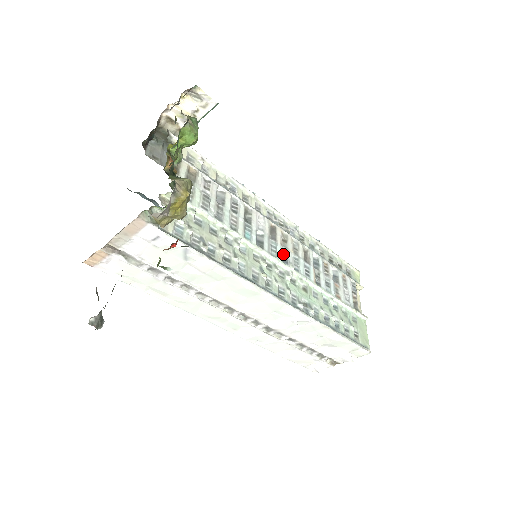
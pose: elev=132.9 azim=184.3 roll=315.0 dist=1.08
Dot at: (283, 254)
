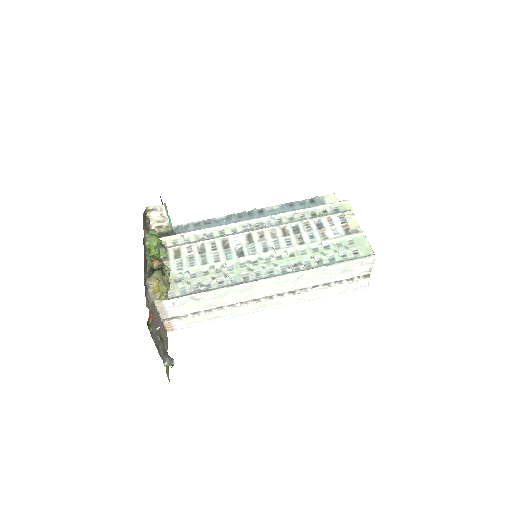
Dot at: (263, 246)
